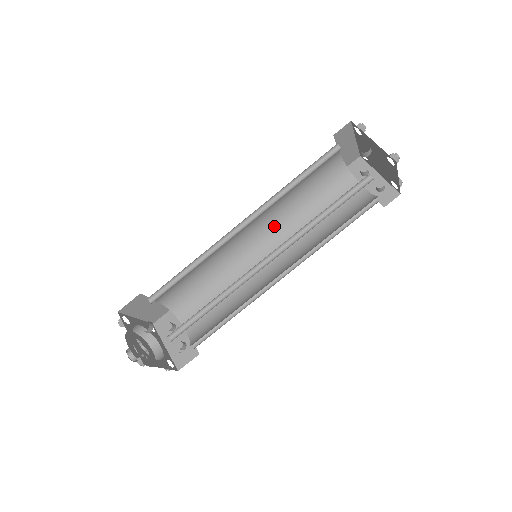
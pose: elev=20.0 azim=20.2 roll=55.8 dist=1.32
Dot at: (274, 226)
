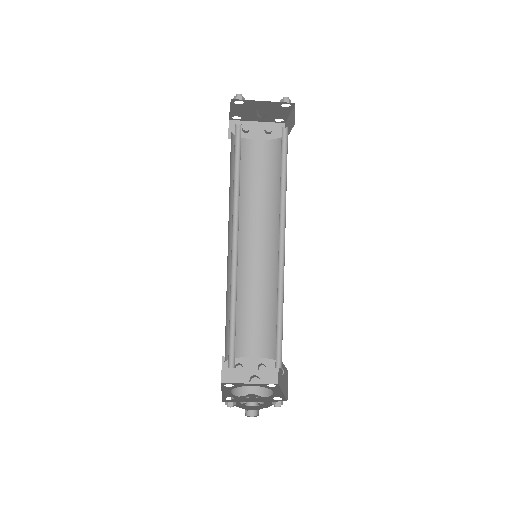
Dot at: occluded
